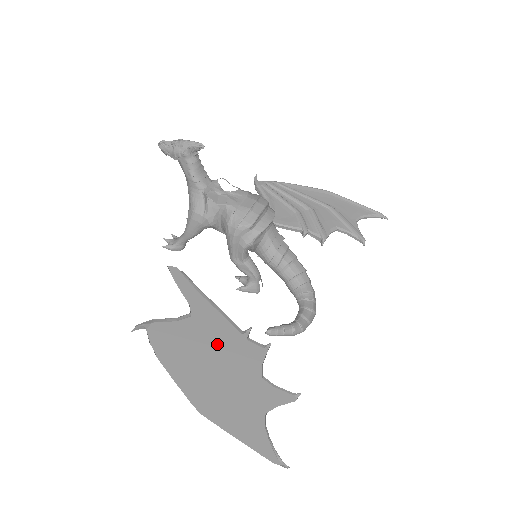
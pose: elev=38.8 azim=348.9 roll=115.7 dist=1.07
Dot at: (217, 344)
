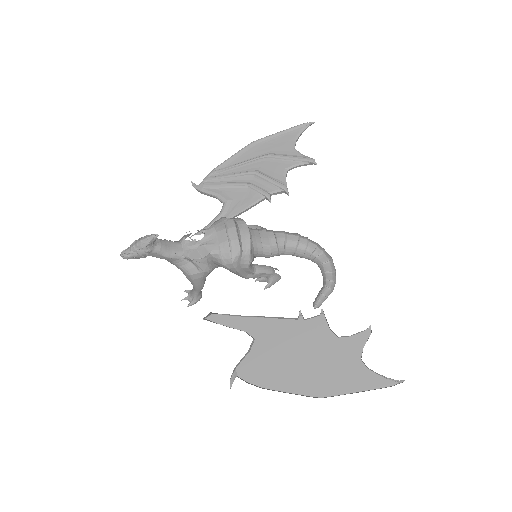
Dot at: (289, 342)
